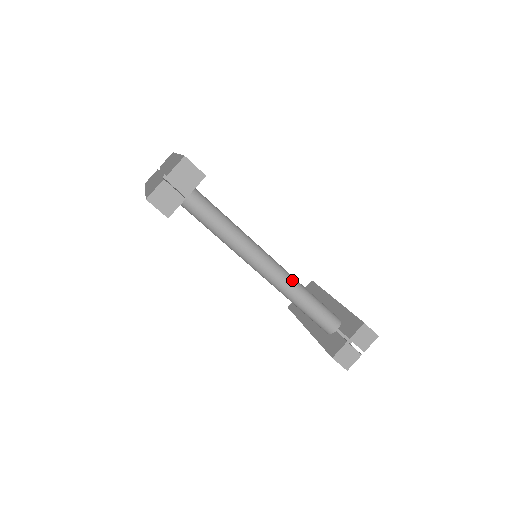
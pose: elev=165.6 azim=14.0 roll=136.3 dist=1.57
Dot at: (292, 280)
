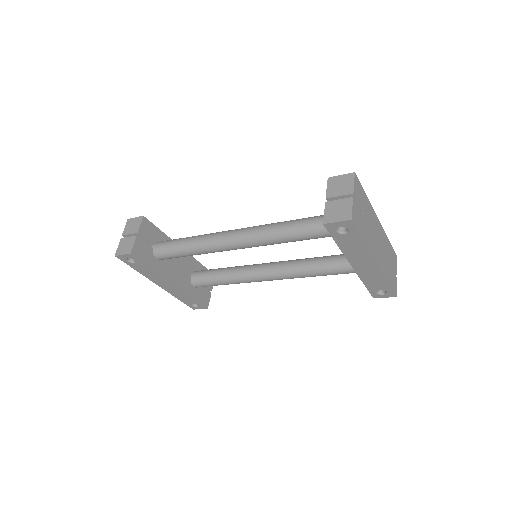
Dot at: (263, 225)
